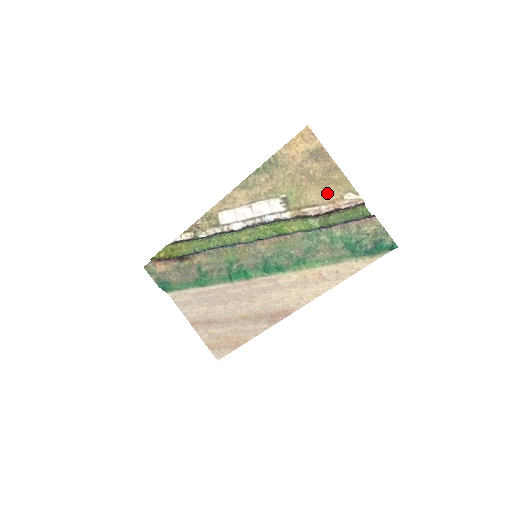
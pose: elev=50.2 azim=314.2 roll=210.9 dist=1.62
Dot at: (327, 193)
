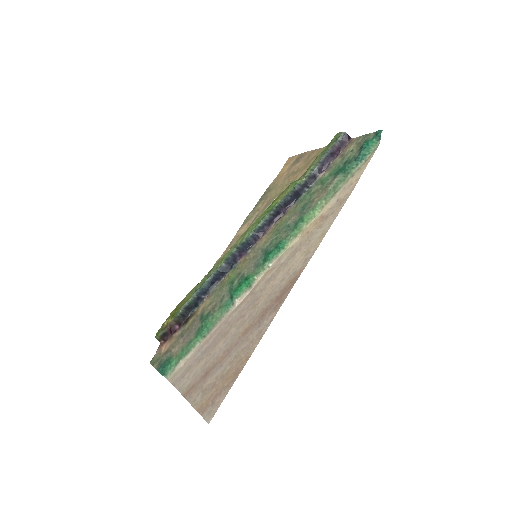
Dot at: occluded
